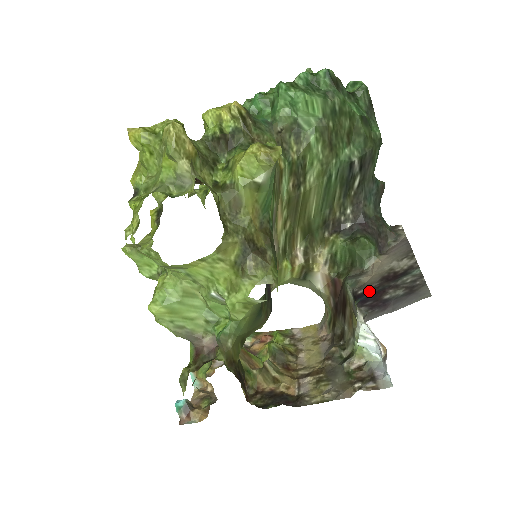
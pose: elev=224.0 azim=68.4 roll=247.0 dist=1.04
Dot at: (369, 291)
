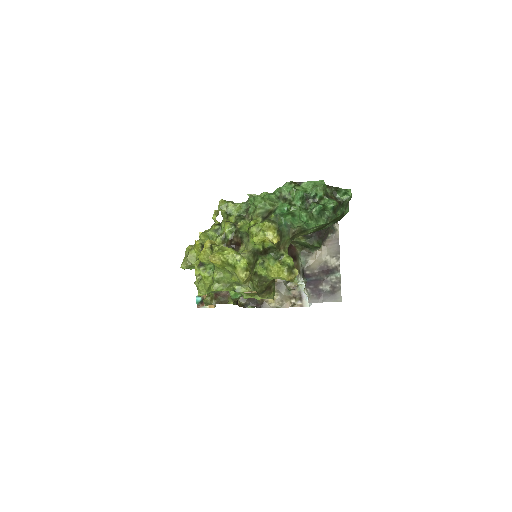
Dot at: (312, 276)
